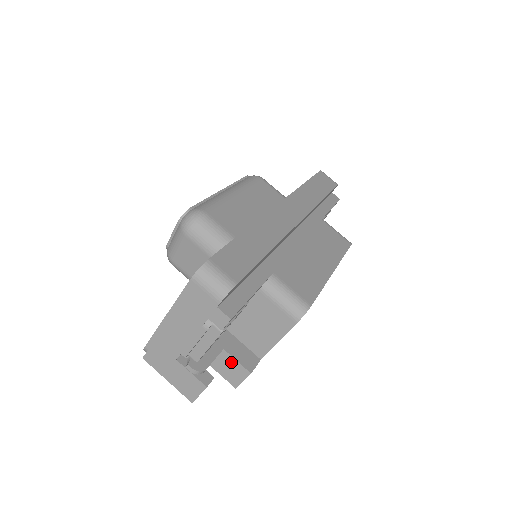
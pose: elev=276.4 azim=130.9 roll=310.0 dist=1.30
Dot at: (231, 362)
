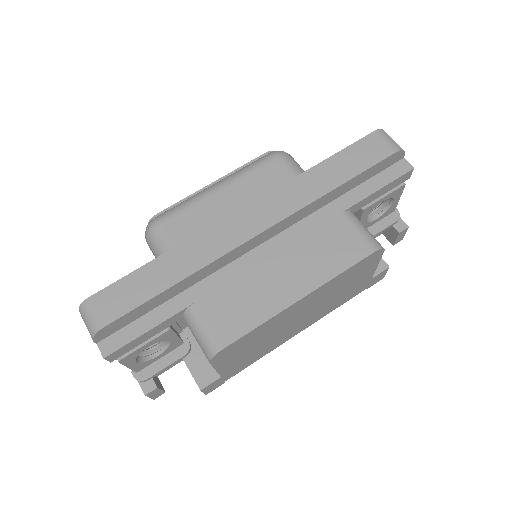
Dot at: (191, 372)
